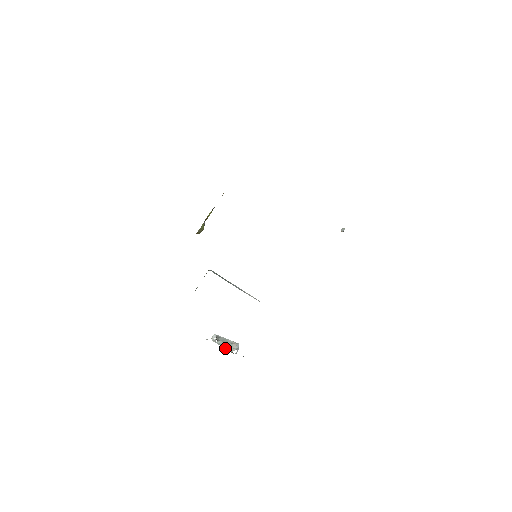
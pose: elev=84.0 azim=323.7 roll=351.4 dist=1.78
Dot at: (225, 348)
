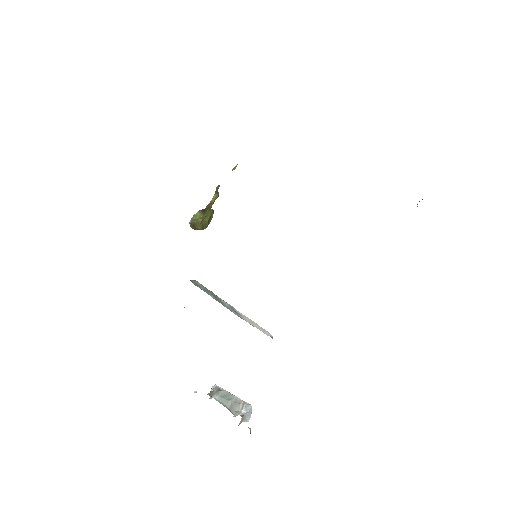
Dot at: (229, 409)
